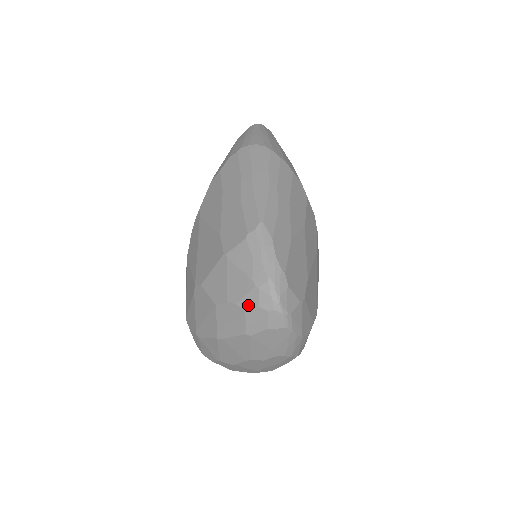
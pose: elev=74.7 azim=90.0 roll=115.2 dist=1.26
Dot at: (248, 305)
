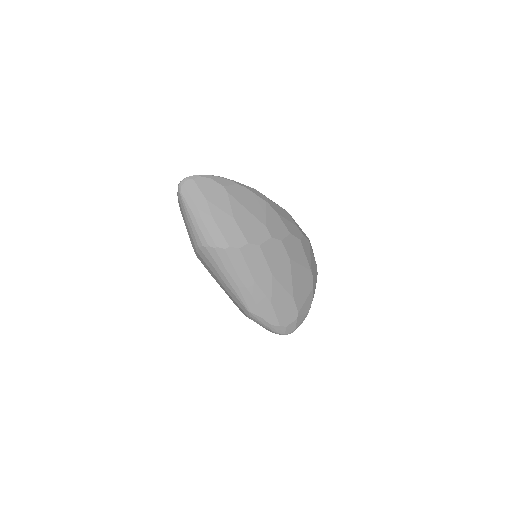
Dot at: occluded
